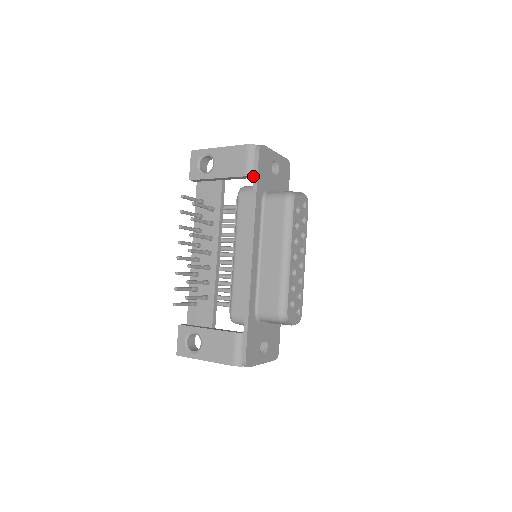
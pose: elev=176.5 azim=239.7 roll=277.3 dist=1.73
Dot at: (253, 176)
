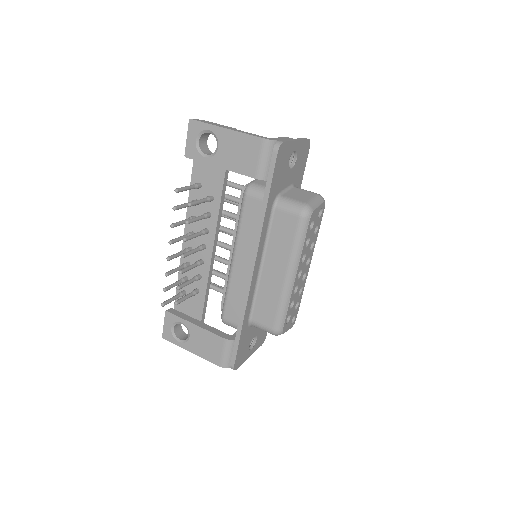
Dot at: (265, 180)
